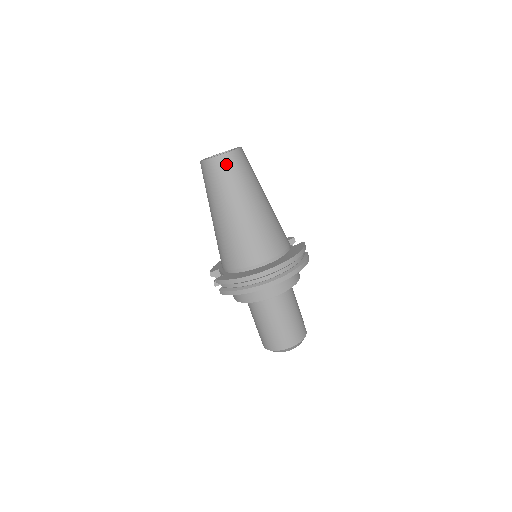
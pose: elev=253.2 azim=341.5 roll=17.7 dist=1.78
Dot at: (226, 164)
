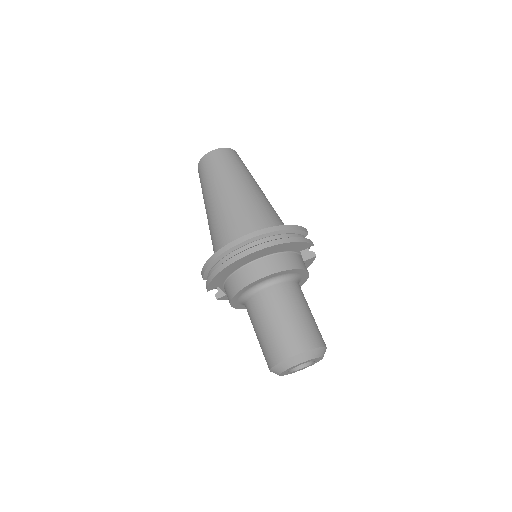
Dot at: (212, 159)
